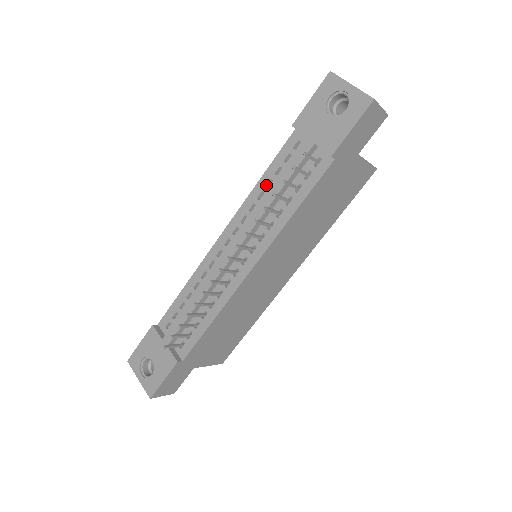
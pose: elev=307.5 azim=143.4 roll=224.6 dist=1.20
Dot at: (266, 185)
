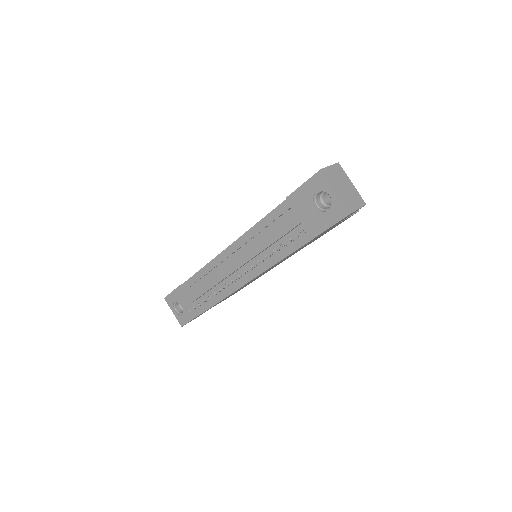
Dot at: (263, 228)
